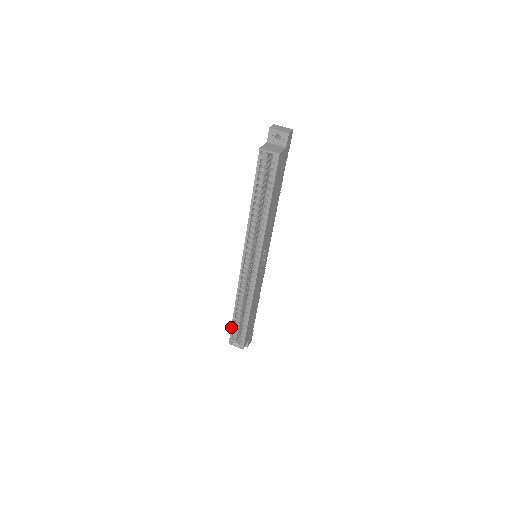
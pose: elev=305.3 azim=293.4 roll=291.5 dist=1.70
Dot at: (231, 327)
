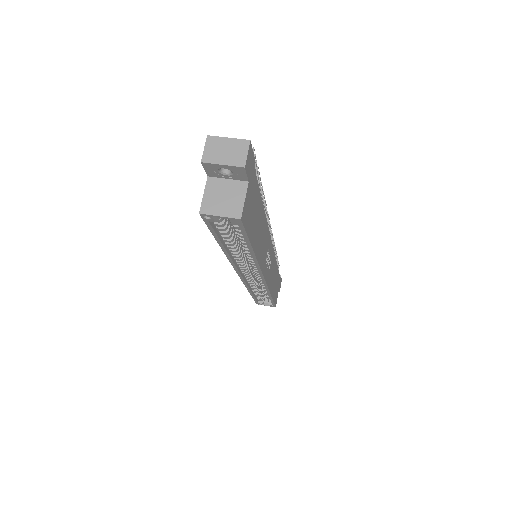
Dot at: occluded
